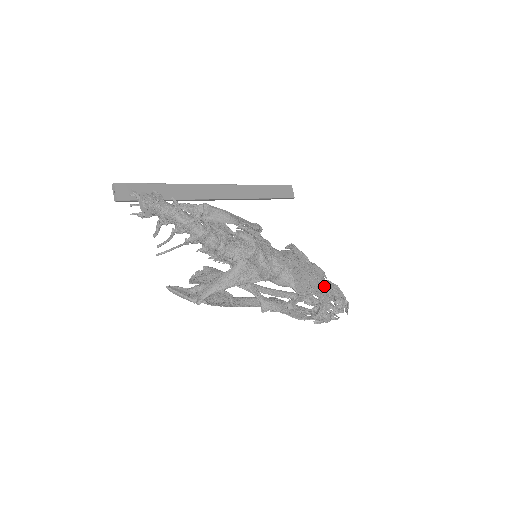
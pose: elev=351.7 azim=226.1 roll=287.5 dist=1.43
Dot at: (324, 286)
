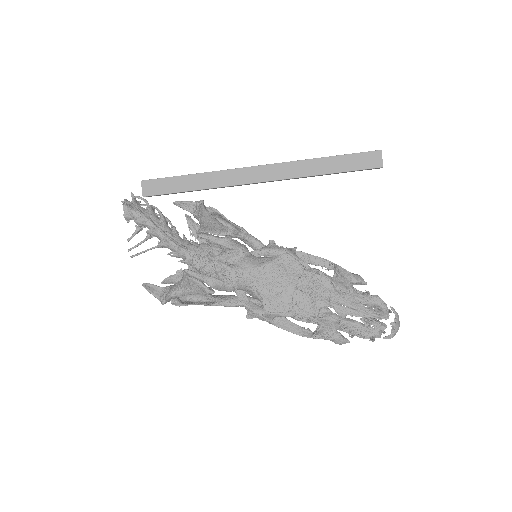
Dot at: (334, 301)
